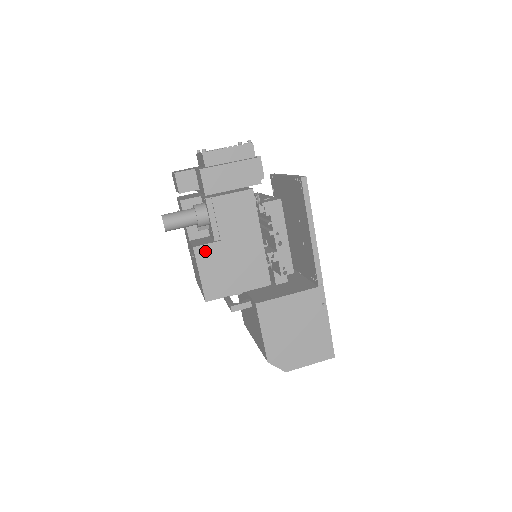
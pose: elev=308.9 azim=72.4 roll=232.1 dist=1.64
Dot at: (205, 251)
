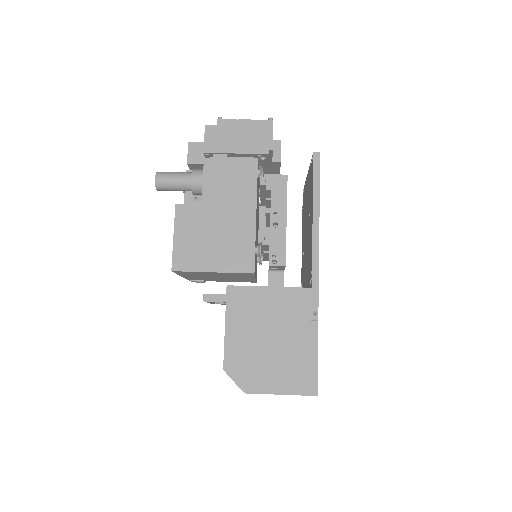
Dot at: (187, 212)
